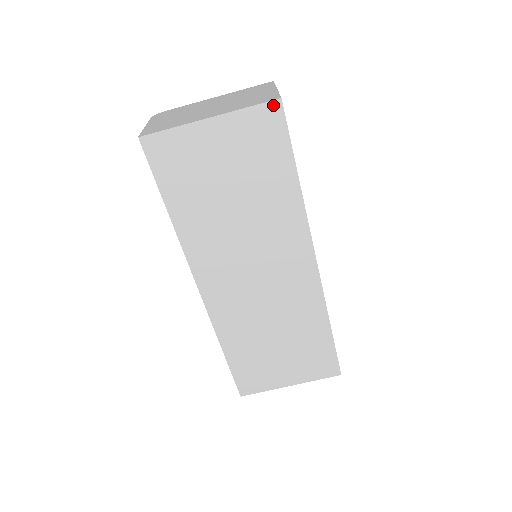
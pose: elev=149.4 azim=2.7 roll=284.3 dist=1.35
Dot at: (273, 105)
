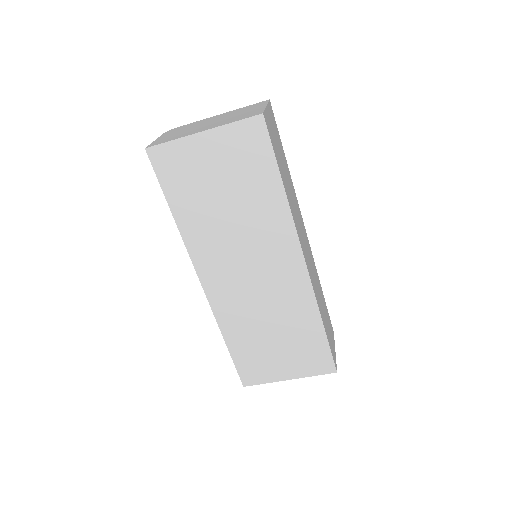
Dot at: (256, 120)
